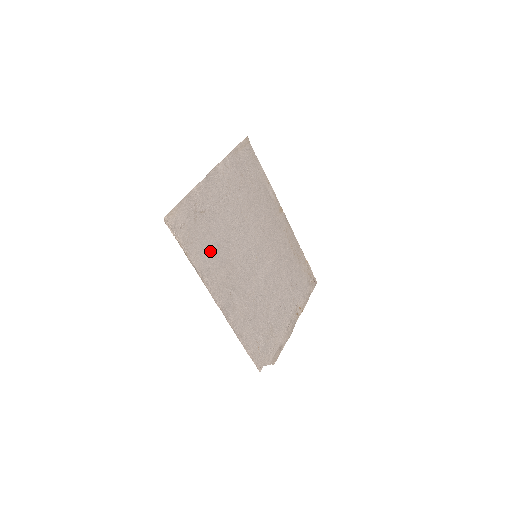
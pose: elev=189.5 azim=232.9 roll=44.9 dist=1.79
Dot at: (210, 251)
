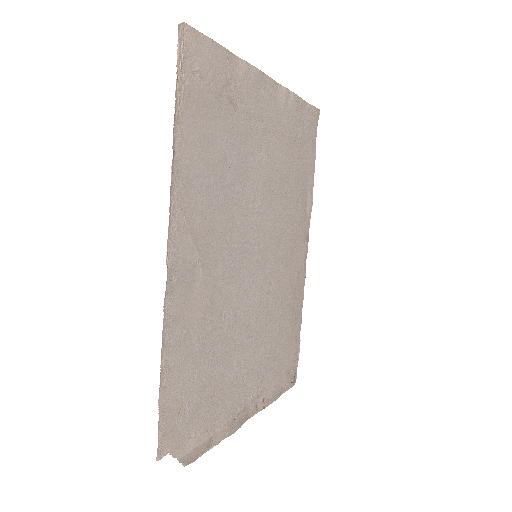
Dot at: (209, 164)
